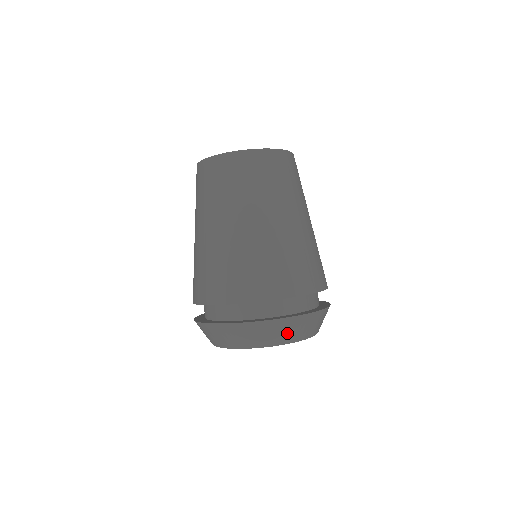
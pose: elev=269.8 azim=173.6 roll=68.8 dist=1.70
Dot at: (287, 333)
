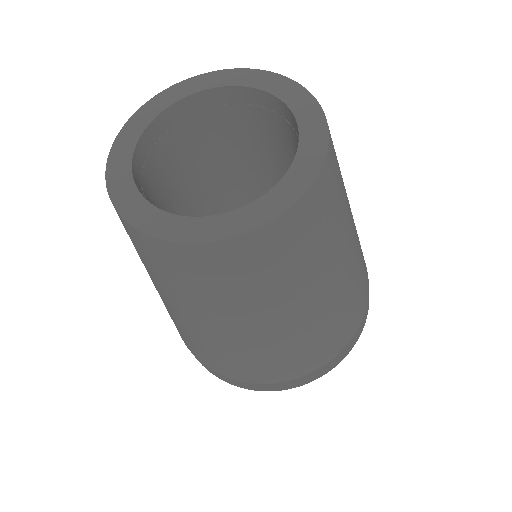
Dot at: occluded
